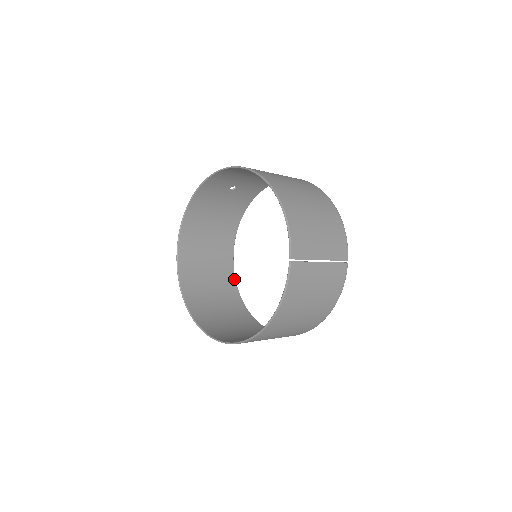
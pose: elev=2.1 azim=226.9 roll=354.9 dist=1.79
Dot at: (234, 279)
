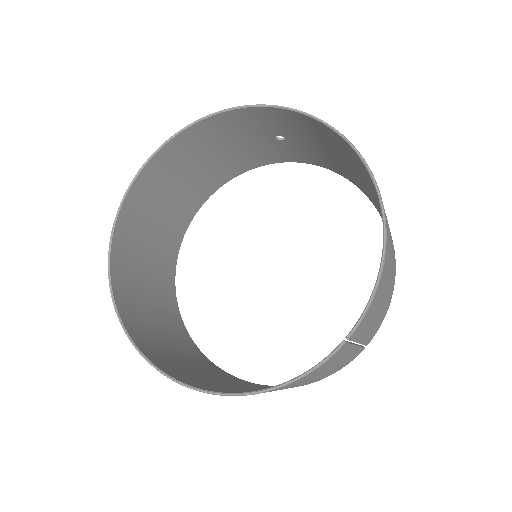
Dot at: (181, 239)
